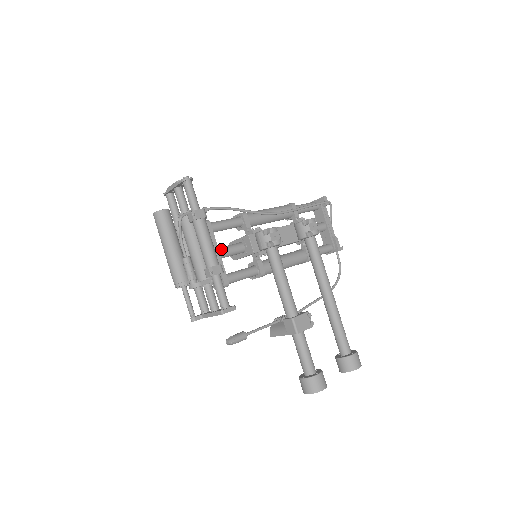
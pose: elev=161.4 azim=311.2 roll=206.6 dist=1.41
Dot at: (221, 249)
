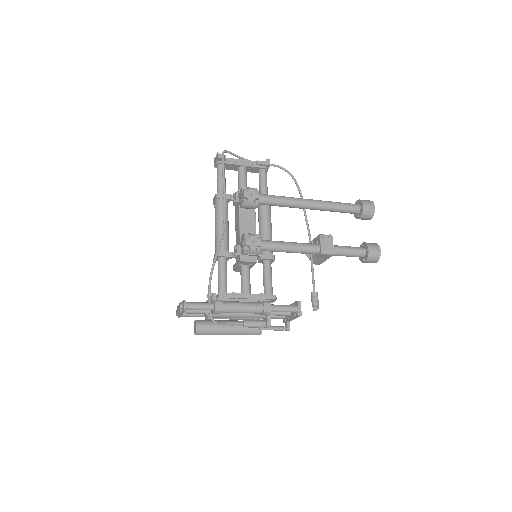
Dot at: (244, 289)
